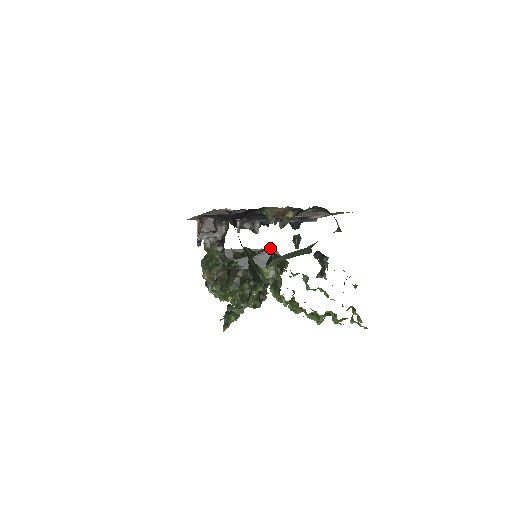
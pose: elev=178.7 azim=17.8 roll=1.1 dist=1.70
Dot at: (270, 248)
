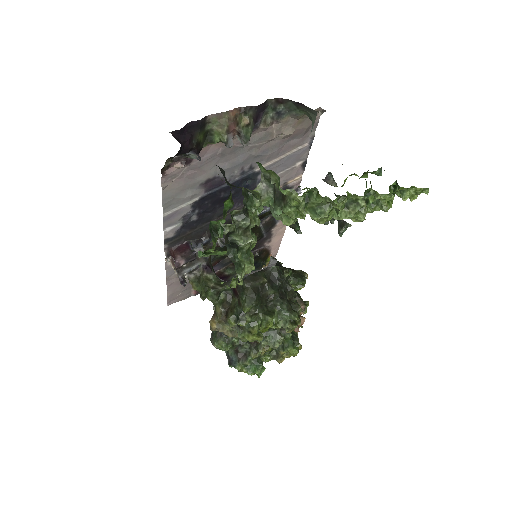
Dot at: (272, 258)
